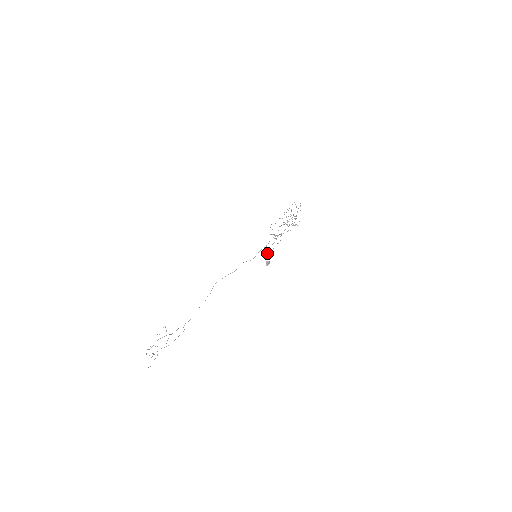
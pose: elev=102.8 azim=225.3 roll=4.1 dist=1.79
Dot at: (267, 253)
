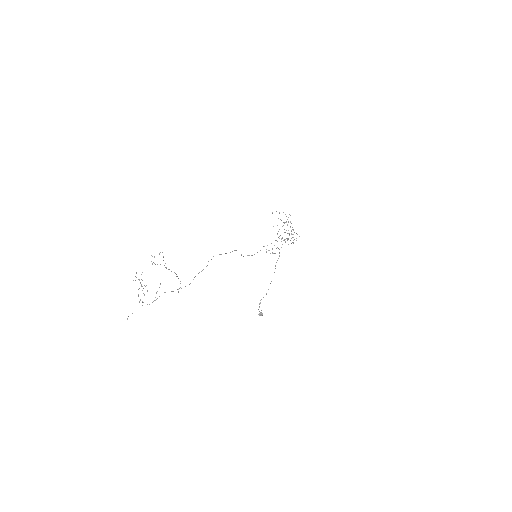
Dot at: (260, 300)
